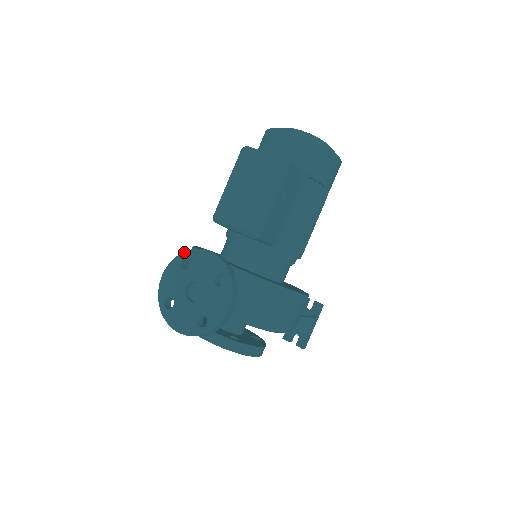
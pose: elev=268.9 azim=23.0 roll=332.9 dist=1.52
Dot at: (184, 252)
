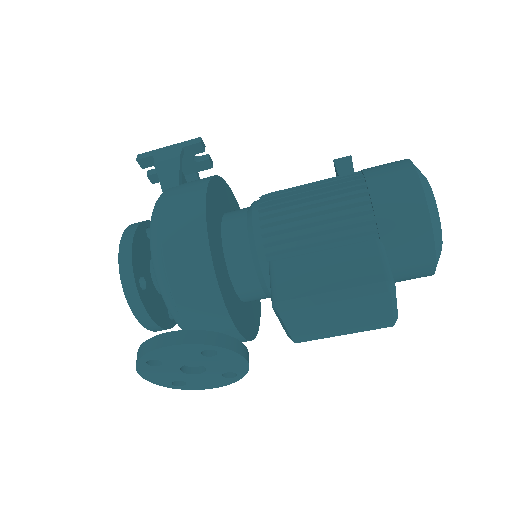
Dot at: (218, 347)
